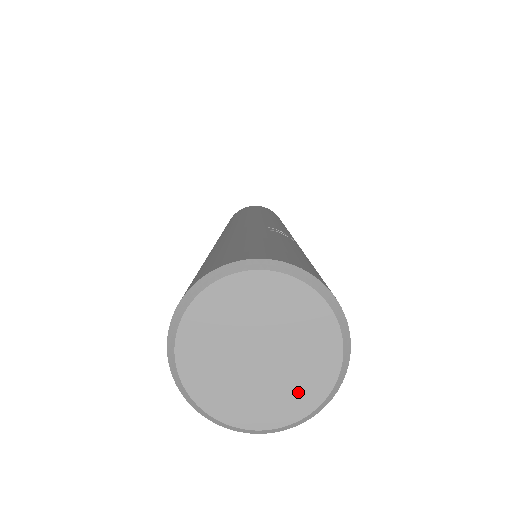
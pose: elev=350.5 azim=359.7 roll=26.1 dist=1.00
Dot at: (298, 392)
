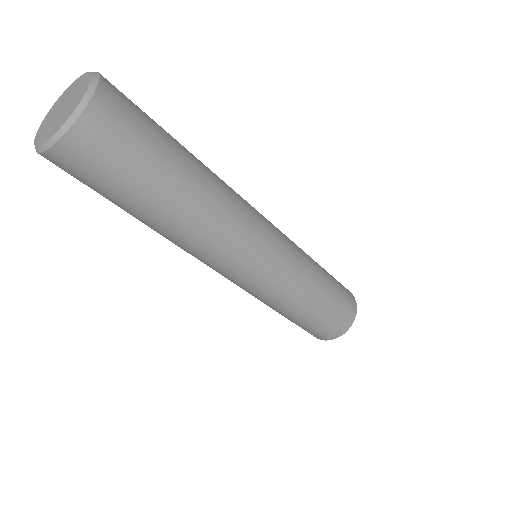
Dot at: (82, 88)
